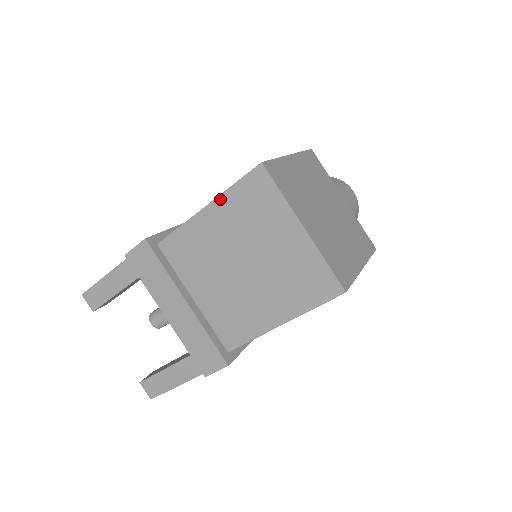
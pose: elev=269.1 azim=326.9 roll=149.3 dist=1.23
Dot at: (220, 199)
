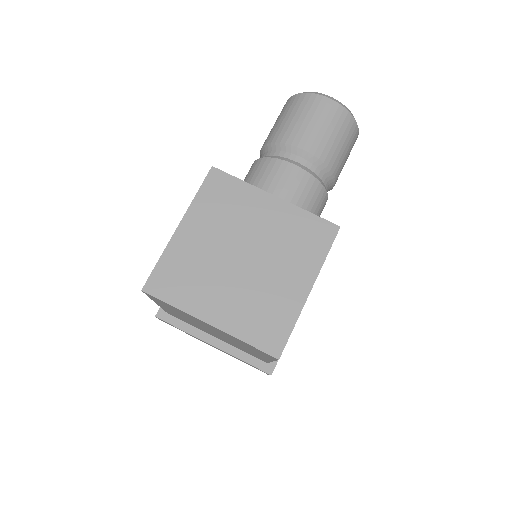
Dot at: occluded
